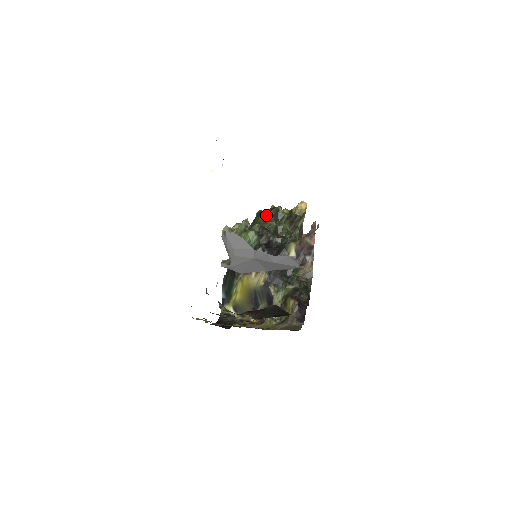
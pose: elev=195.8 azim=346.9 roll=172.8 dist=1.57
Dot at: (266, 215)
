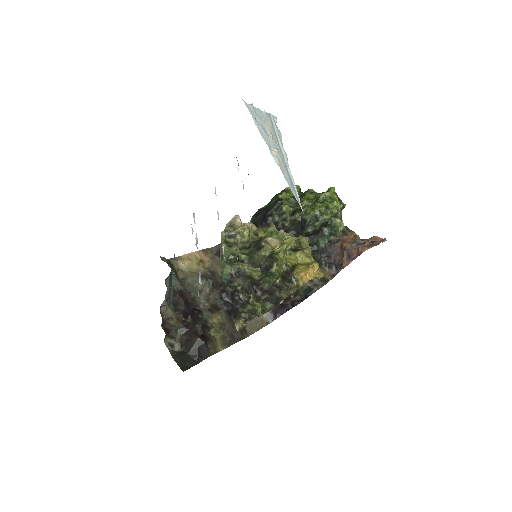
Dot at: (261, 257)
